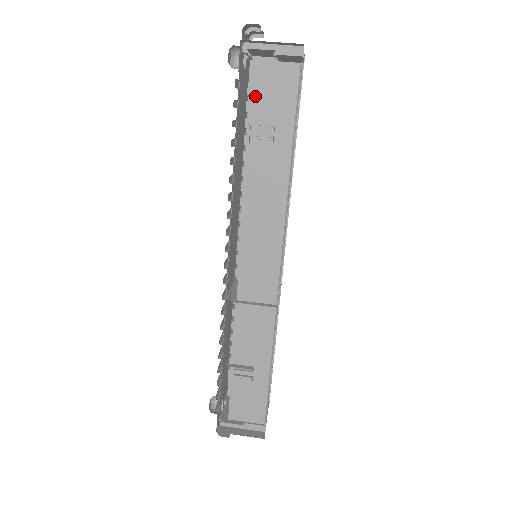
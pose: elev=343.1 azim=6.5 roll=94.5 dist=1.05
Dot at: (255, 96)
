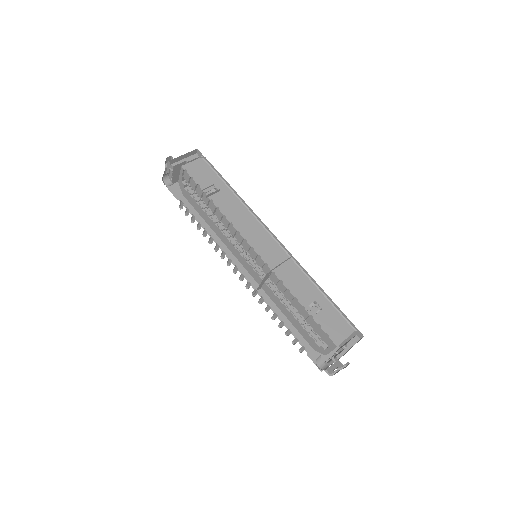
Dot at: (194, 178)
